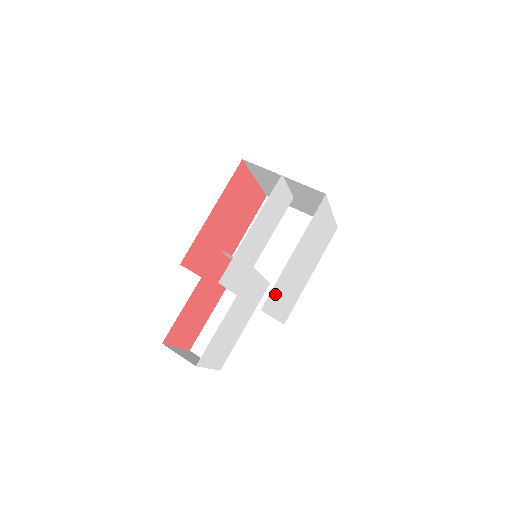
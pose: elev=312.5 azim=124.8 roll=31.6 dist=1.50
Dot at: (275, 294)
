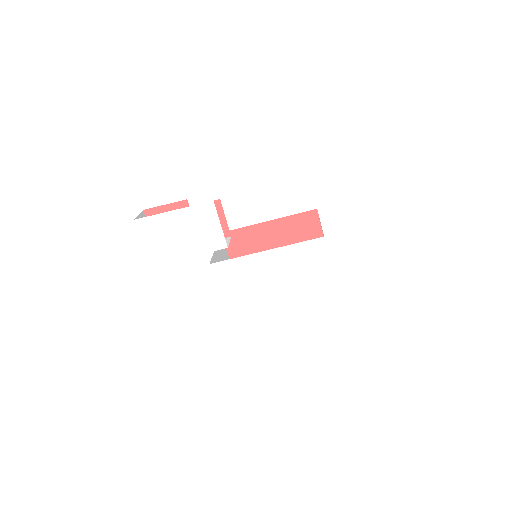
Dot at: (232, 272)
